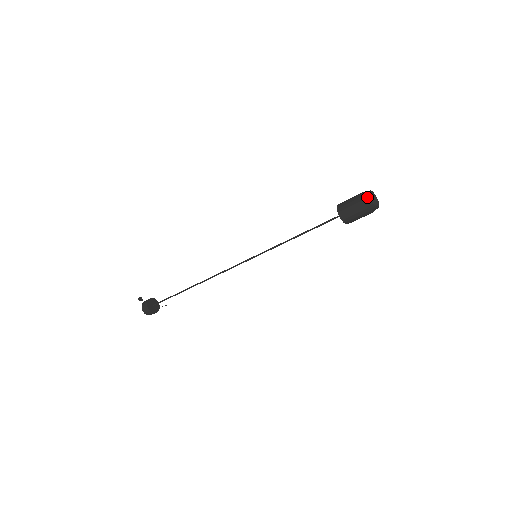
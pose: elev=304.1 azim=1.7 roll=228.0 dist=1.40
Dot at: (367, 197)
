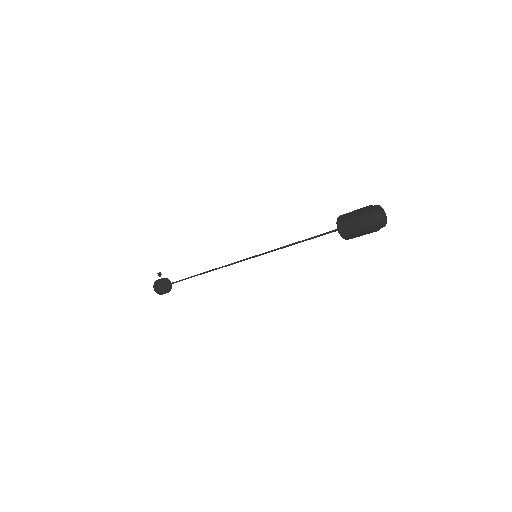
Dot at: (371, 207)
